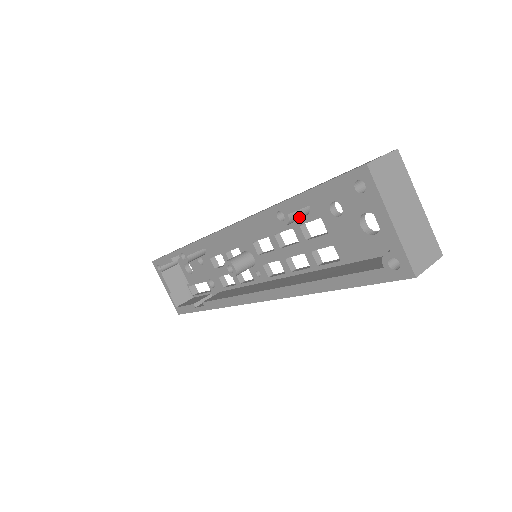
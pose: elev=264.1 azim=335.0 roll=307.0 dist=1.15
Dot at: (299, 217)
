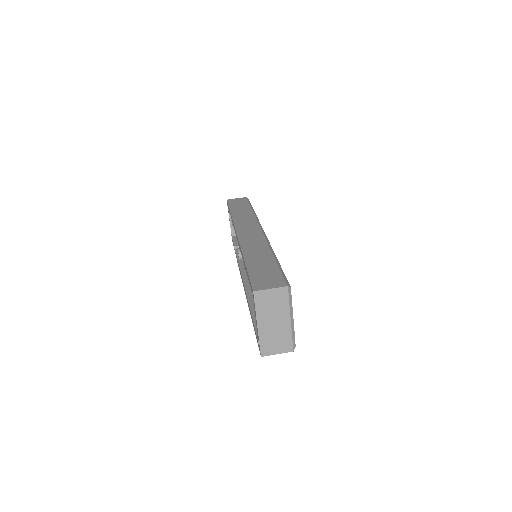
Dot at: occluded
